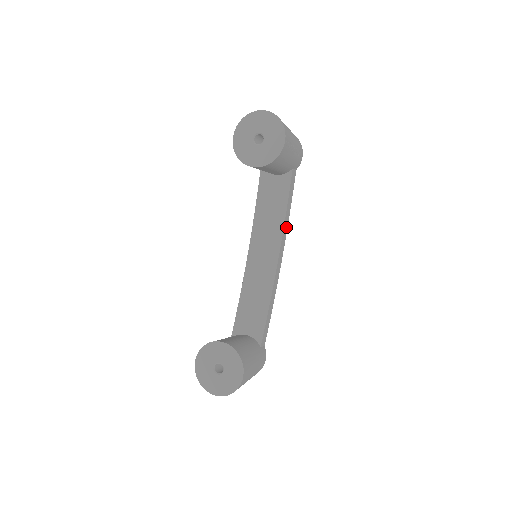
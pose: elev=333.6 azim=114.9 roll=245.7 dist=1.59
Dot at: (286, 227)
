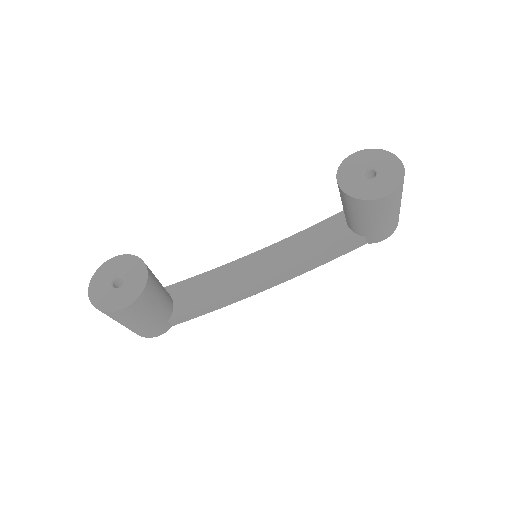
Dot at: (304, 270)
